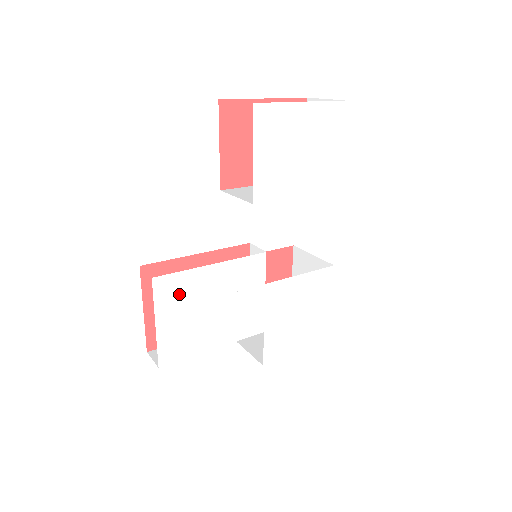
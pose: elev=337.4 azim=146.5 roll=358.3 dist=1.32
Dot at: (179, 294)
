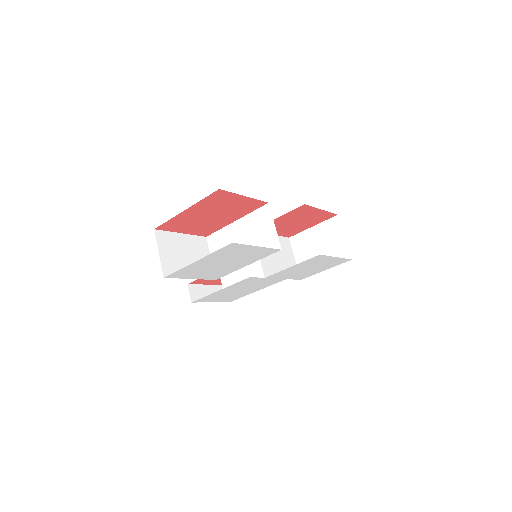
Dot at: (212, 298)
